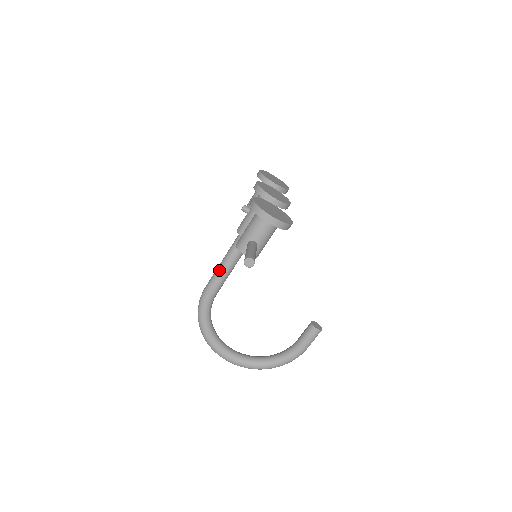
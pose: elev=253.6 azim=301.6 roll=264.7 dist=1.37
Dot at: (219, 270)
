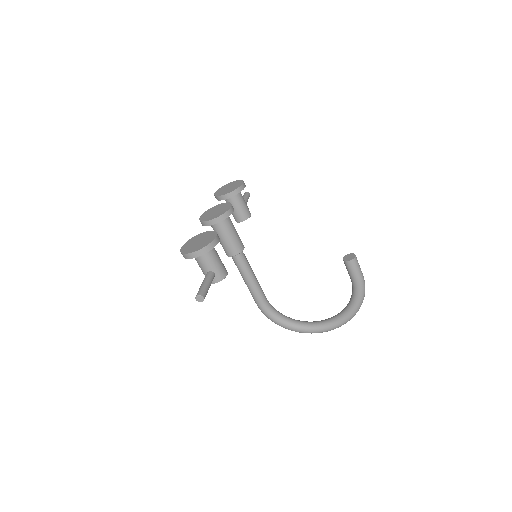
Dot at: (247, 286)
